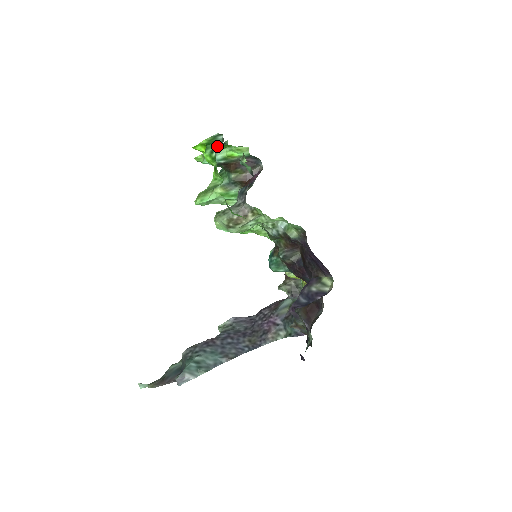
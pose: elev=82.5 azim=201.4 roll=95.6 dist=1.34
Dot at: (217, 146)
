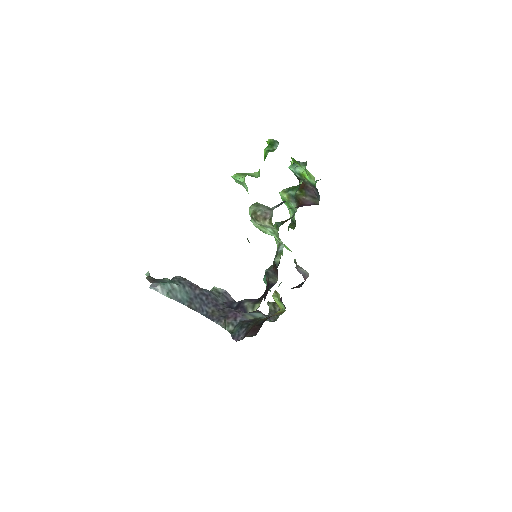
Dot at: (273, 149)
